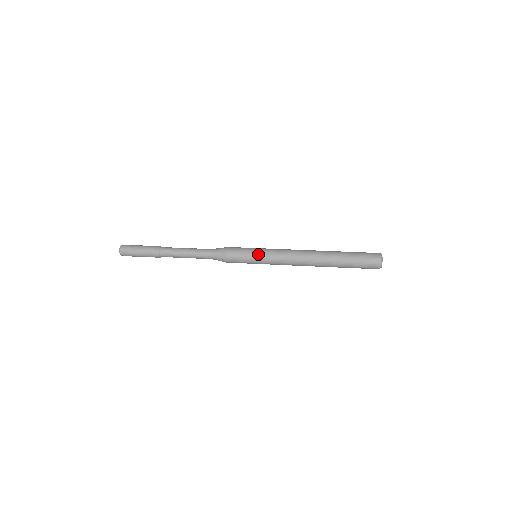
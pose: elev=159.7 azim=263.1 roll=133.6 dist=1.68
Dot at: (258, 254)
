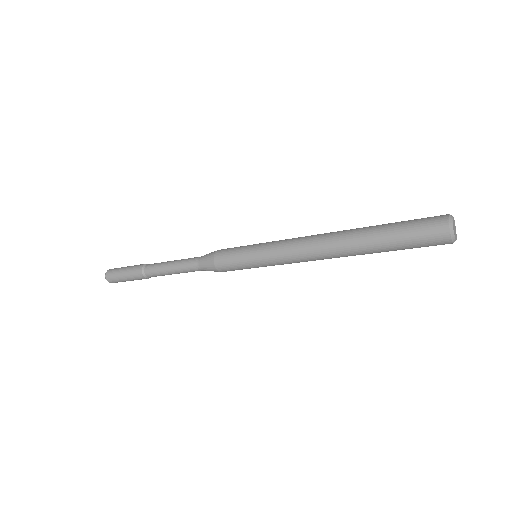
Dot at: (257, 244)
